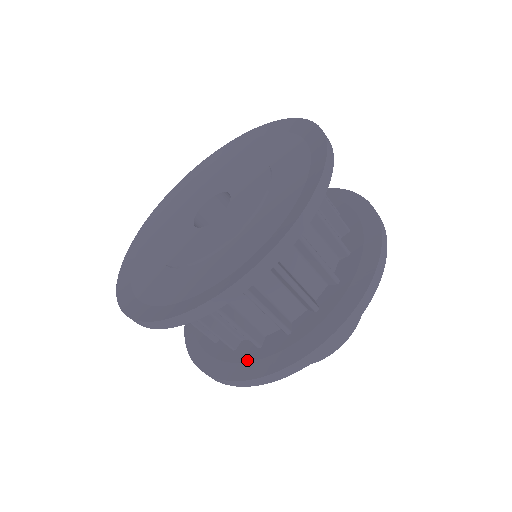
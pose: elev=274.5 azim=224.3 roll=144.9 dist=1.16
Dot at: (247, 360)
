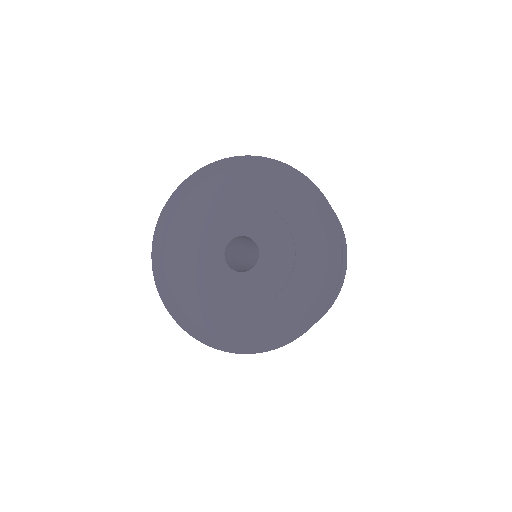
Dot at: occluded
